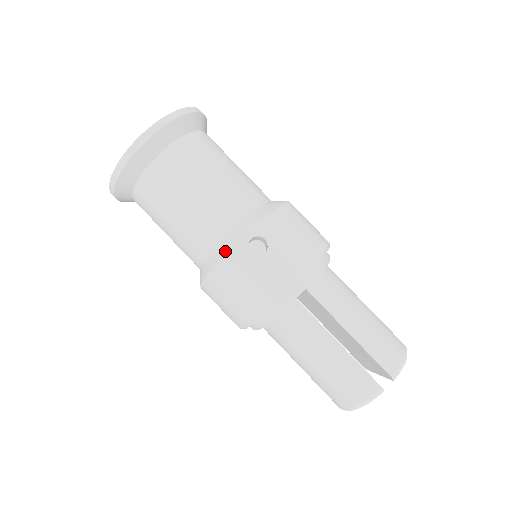
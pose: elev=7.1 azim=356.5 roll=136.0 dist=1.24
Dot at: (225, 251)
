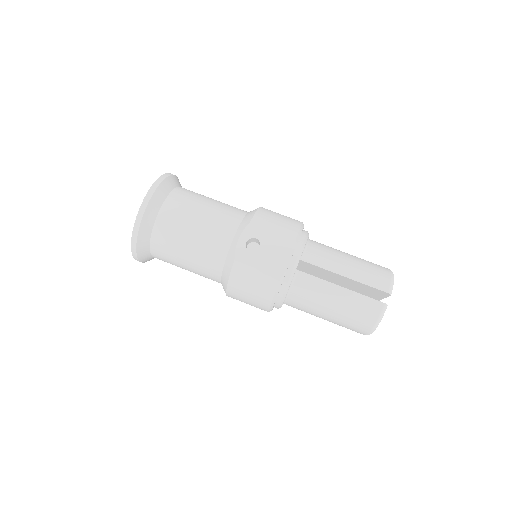
Dot at: (232, 259)
